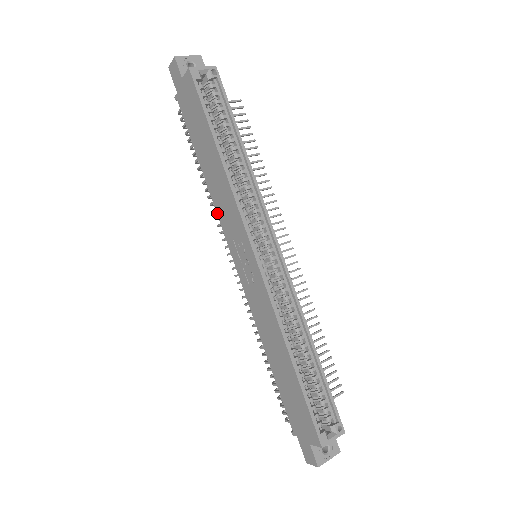
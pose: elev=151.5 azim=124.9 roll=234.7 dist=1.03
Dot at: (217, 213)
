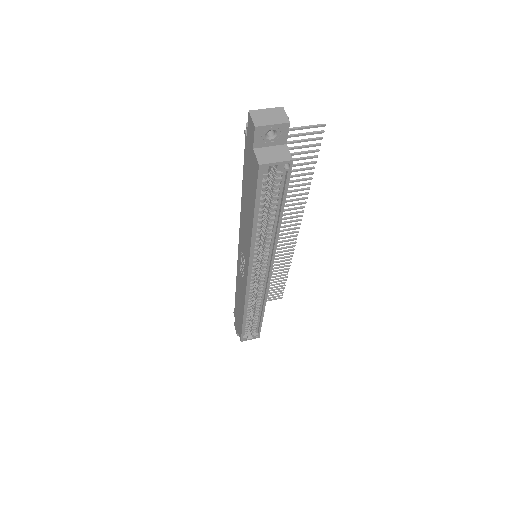
Dot at: (240, 223)
